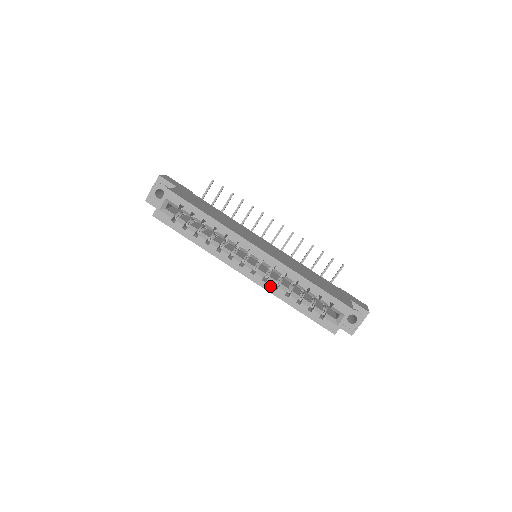
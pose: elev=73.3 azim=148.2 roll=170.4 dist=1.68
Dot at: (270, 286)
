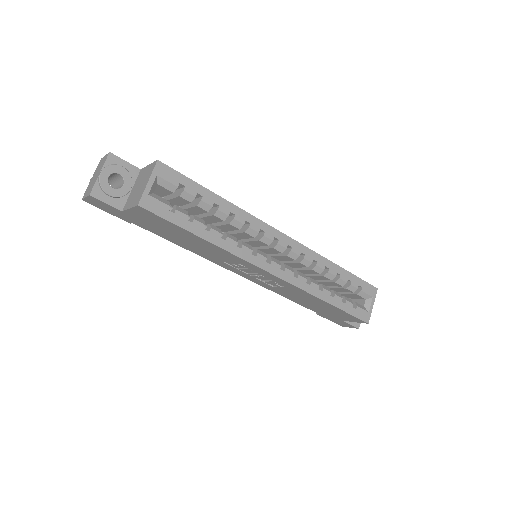
Dot at: (303, 282)
